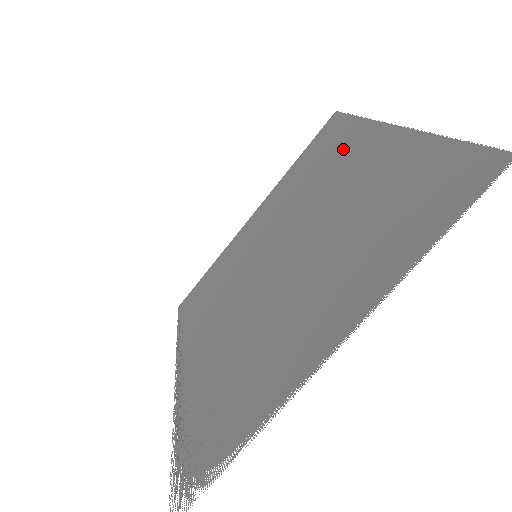
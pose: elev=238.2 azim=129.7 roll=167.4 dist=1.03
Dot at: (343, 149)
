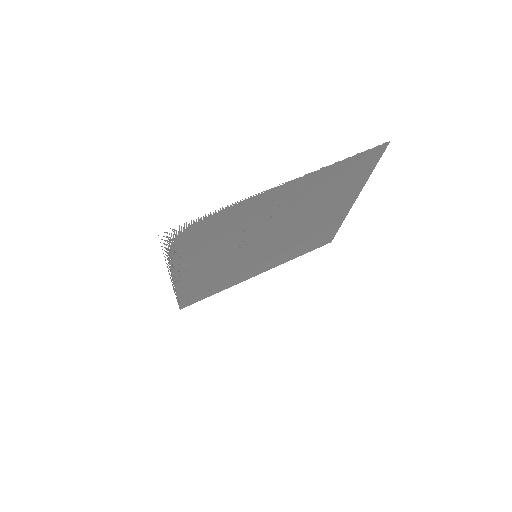
Dot at: (328, 223)
